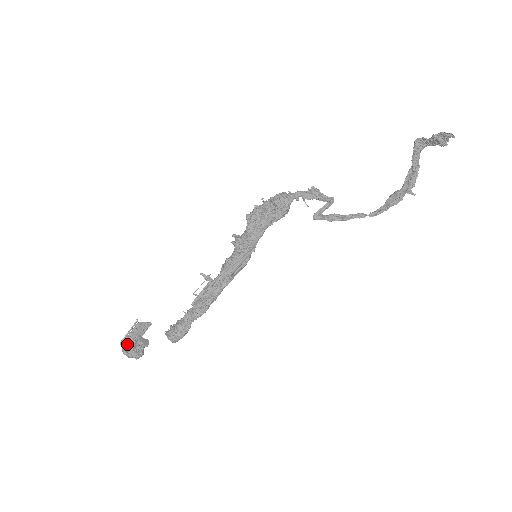
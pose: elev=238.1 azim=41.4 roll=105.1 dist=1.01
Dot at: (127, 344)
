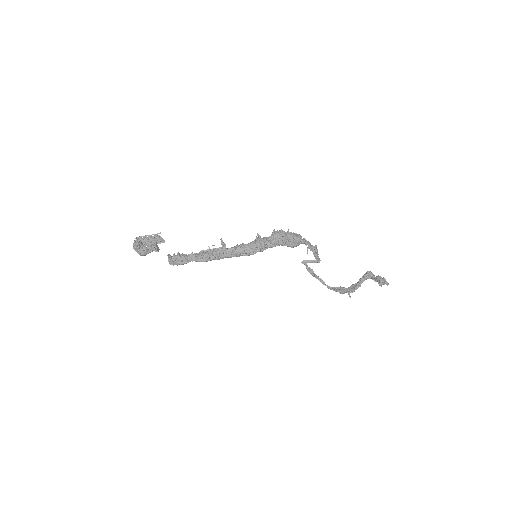
Dot at: (141, 241)
